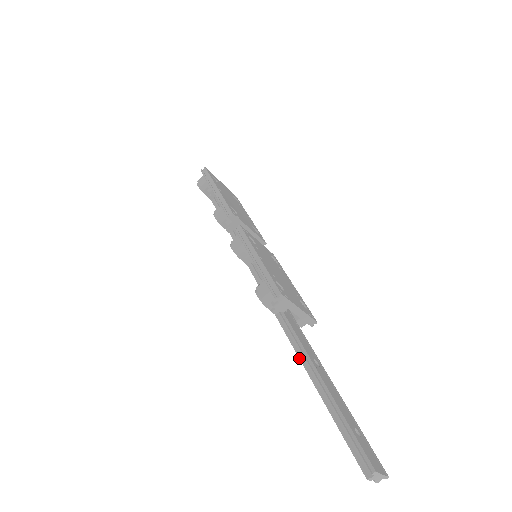
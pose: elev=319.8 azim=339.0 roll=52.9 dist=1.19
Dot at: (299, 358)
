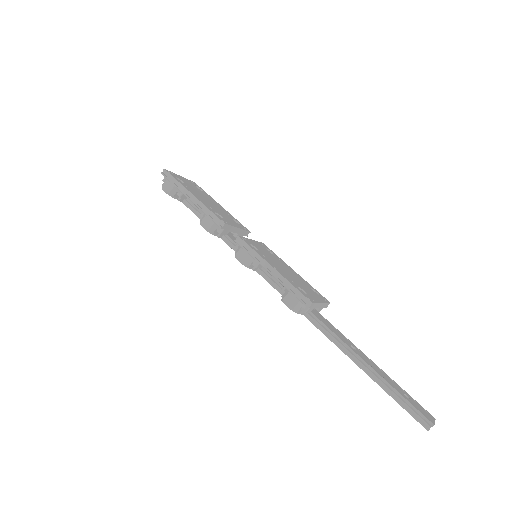
Dot at: (340, 349)
